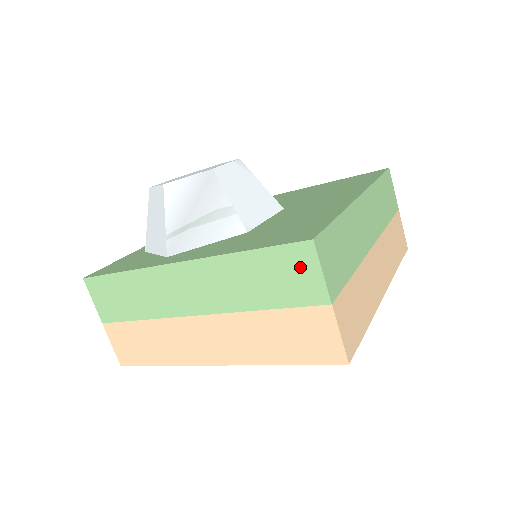
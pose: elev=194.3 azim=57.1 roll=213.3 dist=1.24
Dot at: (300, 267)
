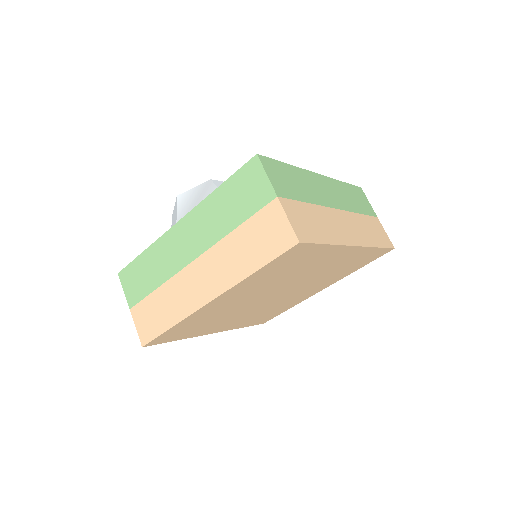
Dot at: (253, 179)
